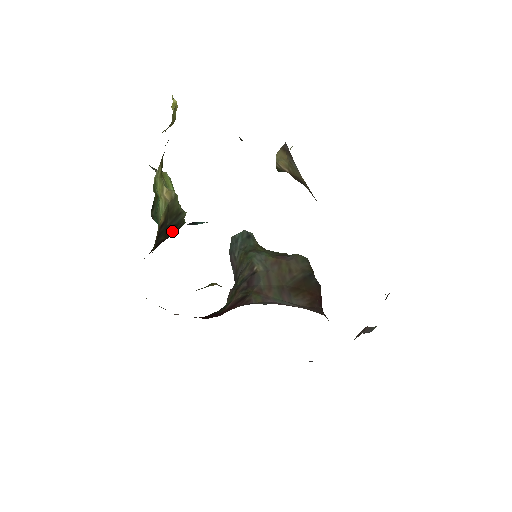
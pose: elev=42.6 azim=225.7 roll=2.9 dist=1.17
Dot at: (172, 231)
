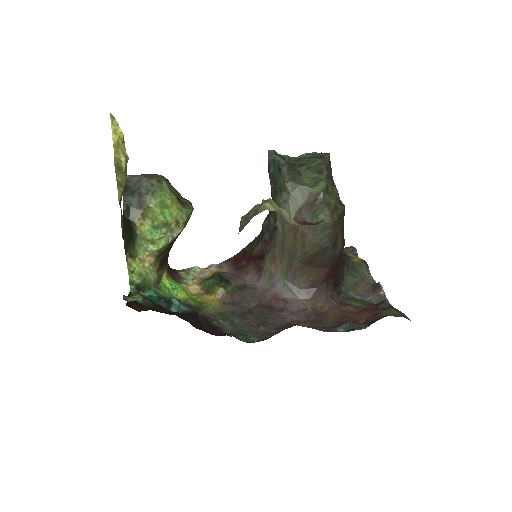
Dot at: occluded
